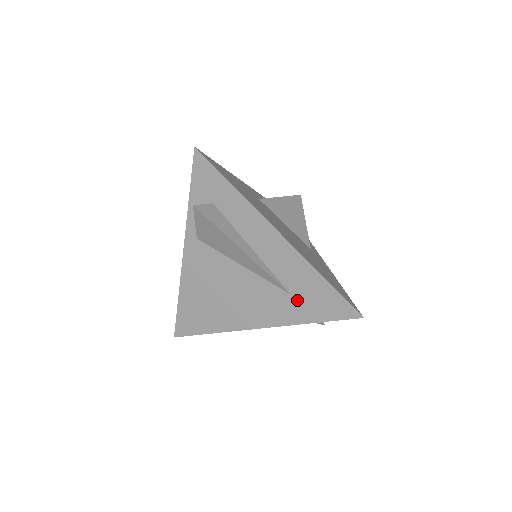
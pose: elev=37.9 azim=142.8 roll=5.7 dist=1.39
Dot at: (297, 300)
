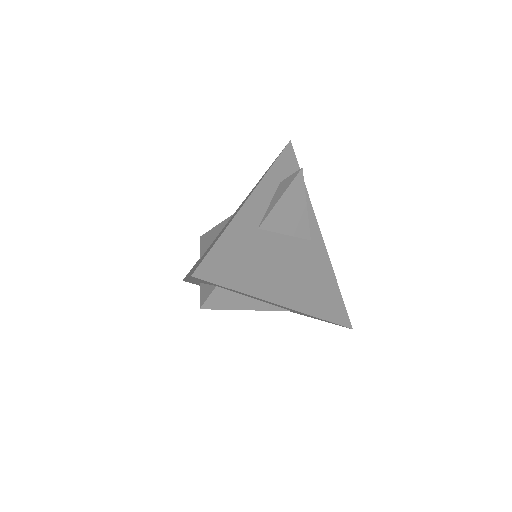
Dot at: occluded
